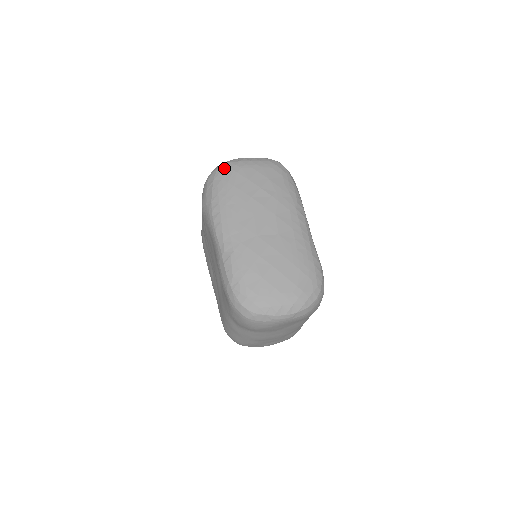
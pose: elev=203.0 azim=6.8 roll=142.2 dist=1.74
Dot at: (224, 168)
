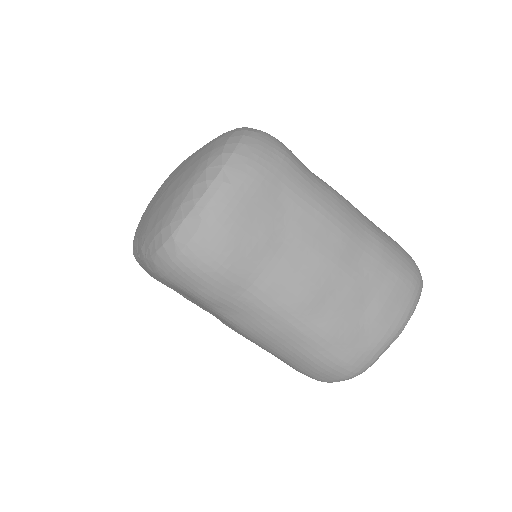
Dot at: occluded
